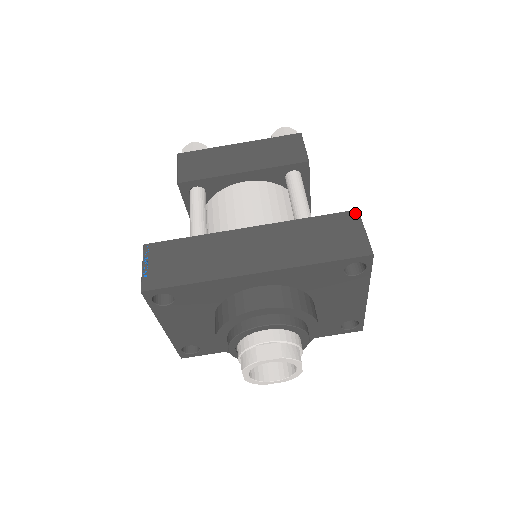
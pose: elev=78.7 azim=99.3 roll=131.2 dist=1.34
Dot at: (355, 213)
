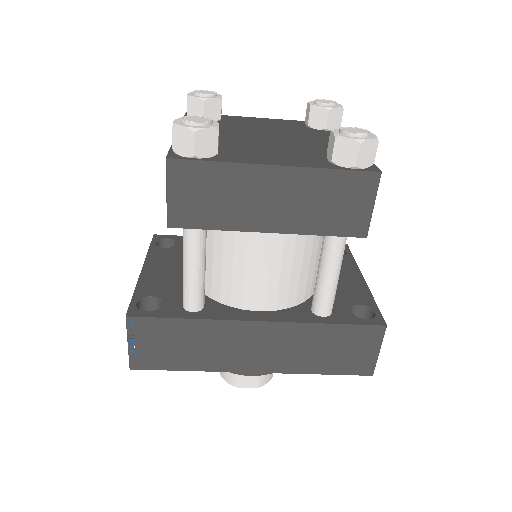
Dot at: (381, 330)
